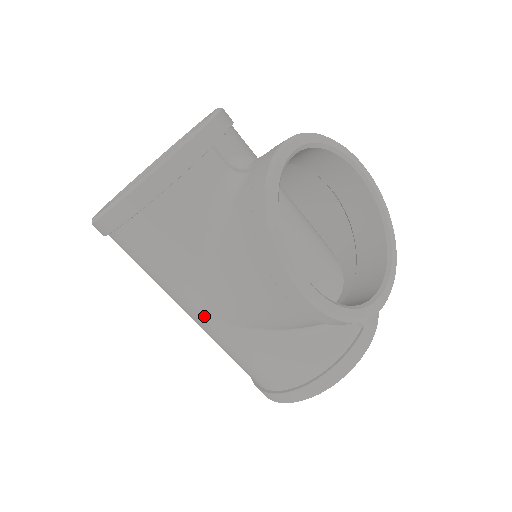
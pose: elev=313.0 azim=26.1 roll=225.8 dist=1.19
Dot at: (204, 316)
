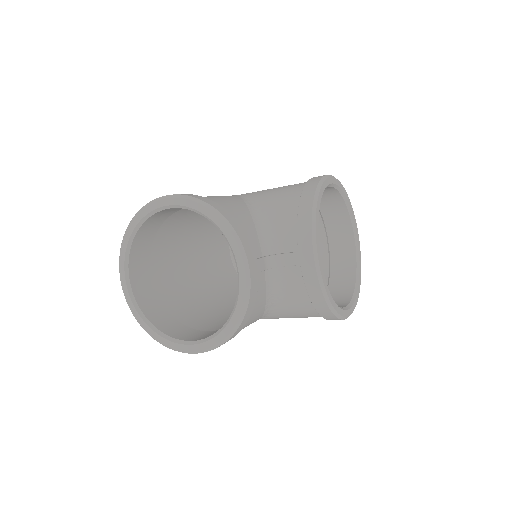
Dot at: occluded
